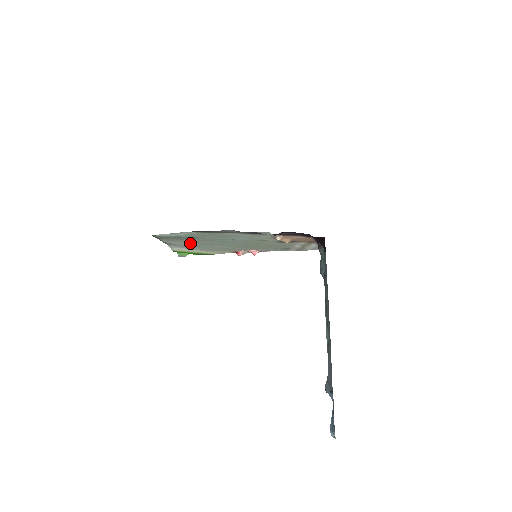
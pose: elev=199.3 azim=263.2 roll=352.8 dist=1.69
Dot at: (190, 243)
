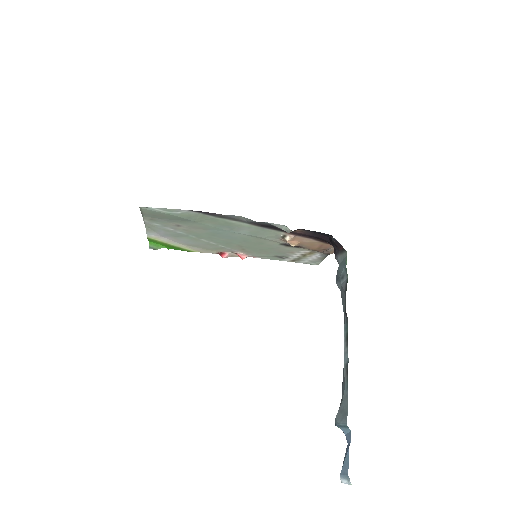
Dot at: (176, 229)
